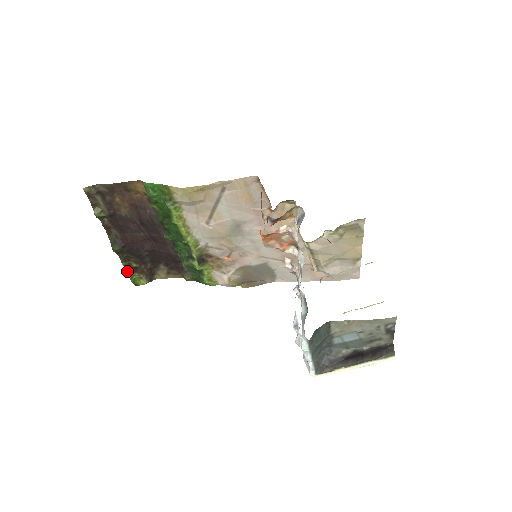
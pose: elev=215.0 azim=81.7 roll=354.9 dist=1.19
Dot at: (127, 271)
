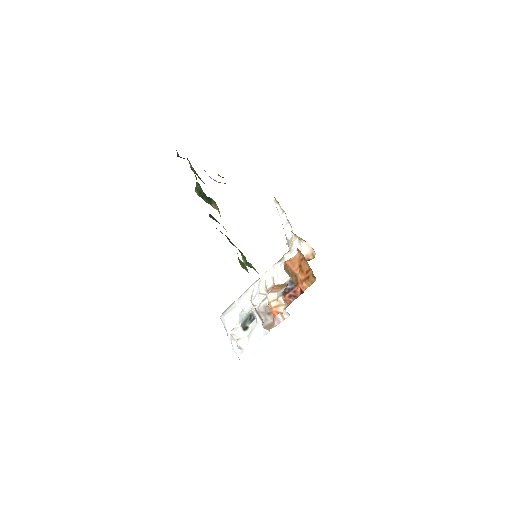
Dot at: occluded
